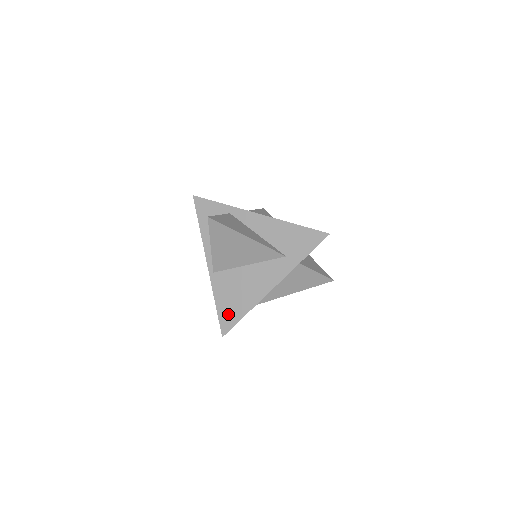
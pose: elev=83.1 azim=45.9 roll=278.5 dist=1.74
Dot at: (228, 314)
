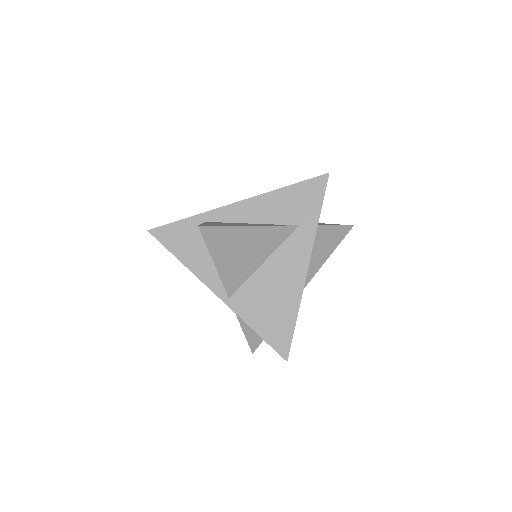
Dot at: (276, 331)
